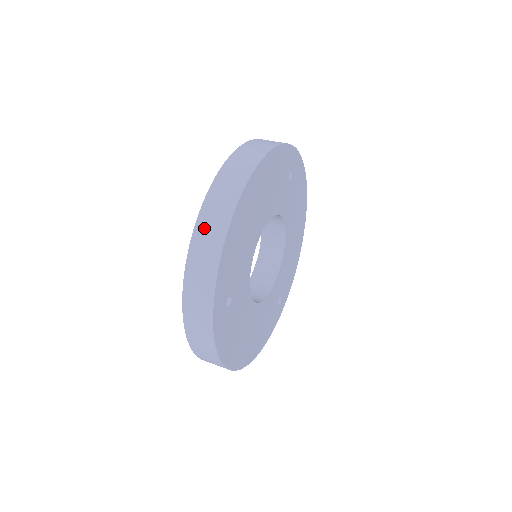
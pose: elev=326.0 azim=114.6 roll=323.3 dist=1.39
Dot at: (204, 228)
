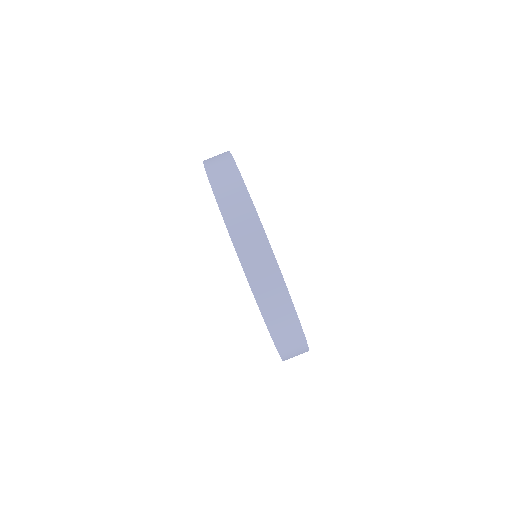
Dot at: occluded
